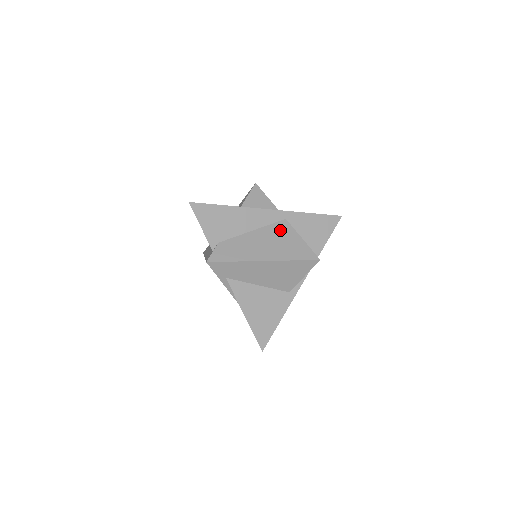
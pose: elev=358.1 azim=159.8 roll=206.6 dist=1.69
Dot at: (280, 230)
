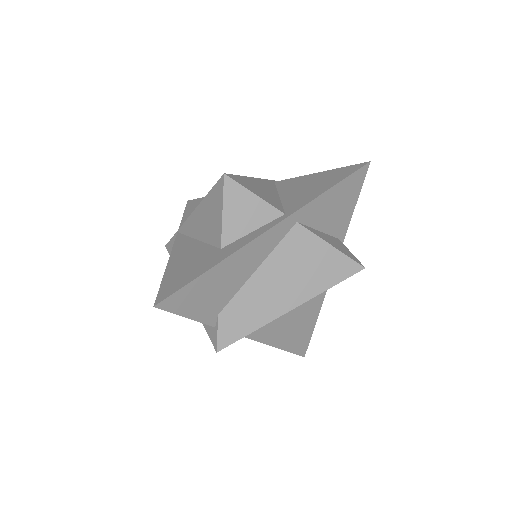
Dot at: (296, 247)
